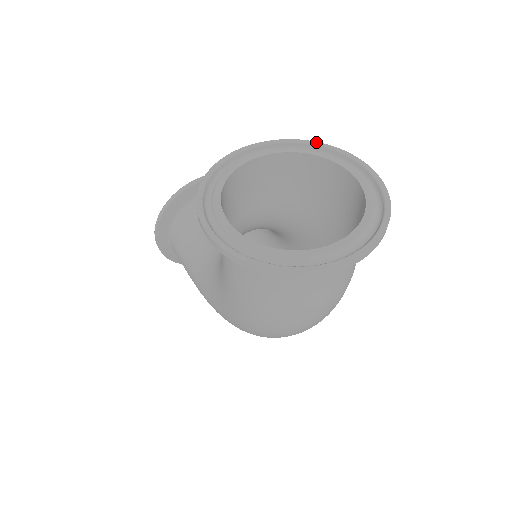
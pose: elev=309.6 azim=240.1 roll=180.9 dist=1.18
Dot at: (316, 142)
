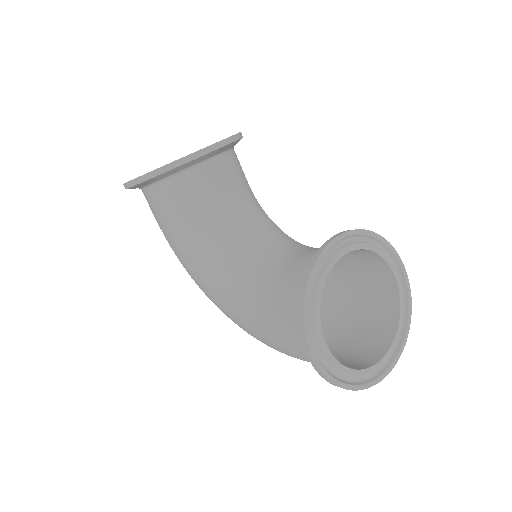
Dot at: (381, 236)
